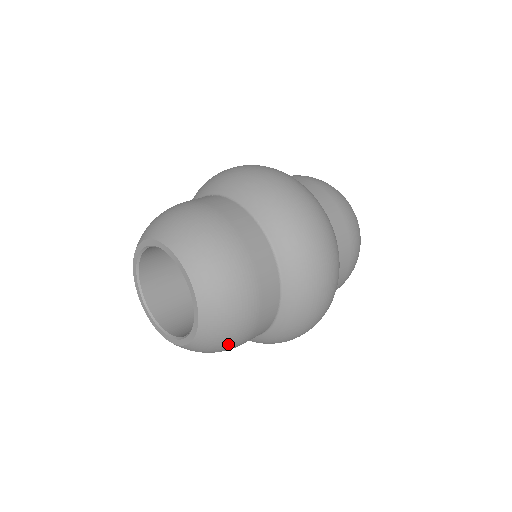
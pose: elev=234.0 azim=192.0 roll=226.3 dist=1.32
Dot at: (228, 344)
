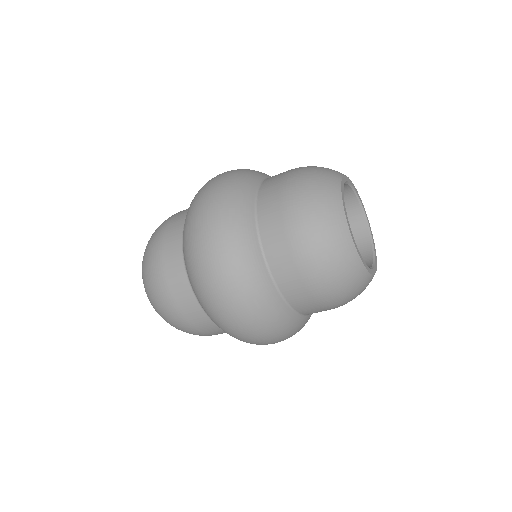
Dot at: occluded
